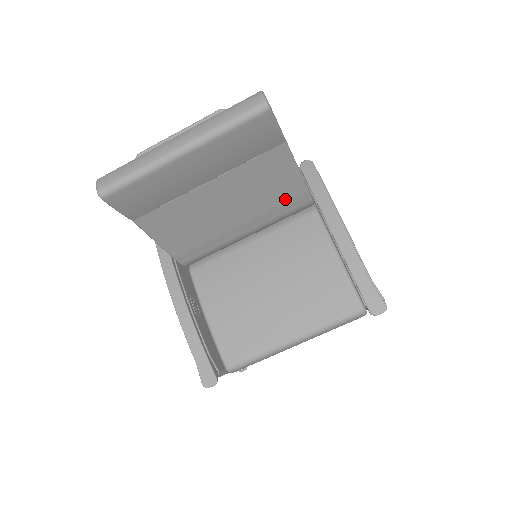
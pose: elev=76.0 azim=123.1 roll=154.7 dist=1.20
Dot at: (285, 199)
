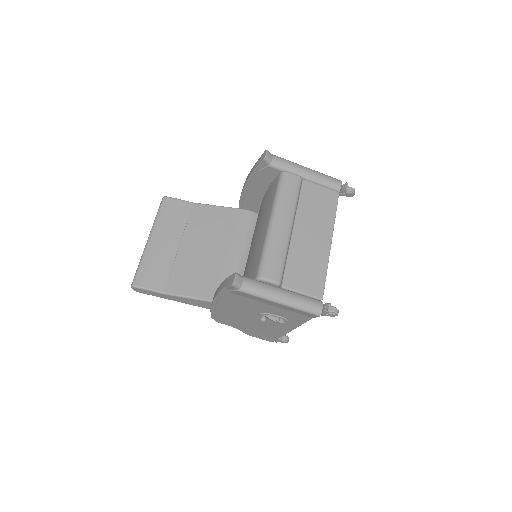
Dot at: (231, 221)
